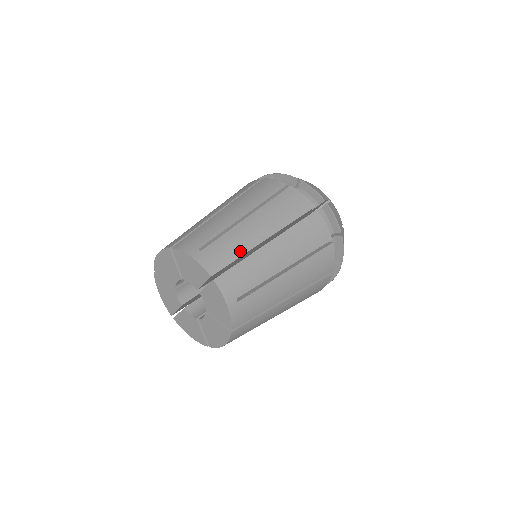
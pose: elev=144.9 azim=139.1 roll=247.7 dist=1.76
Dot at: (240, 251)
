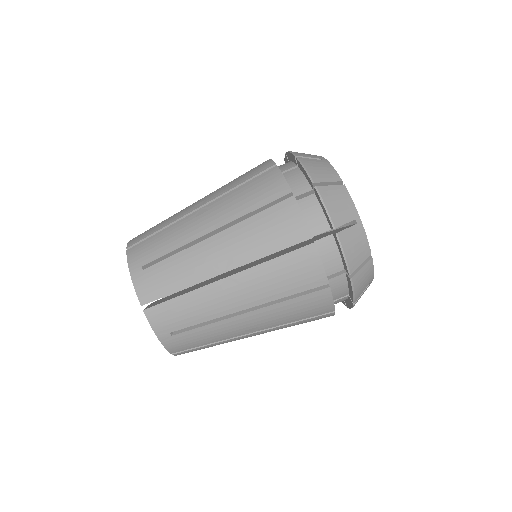
Dot at: (184, 282)
